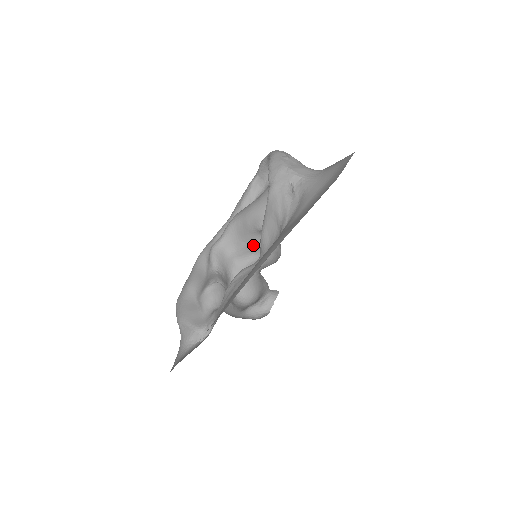
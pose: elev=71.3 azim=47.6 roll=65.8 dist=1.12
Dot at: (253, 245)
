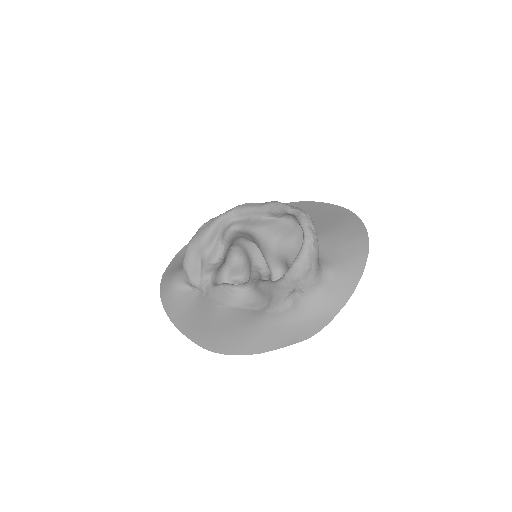
Dot at: occluded
